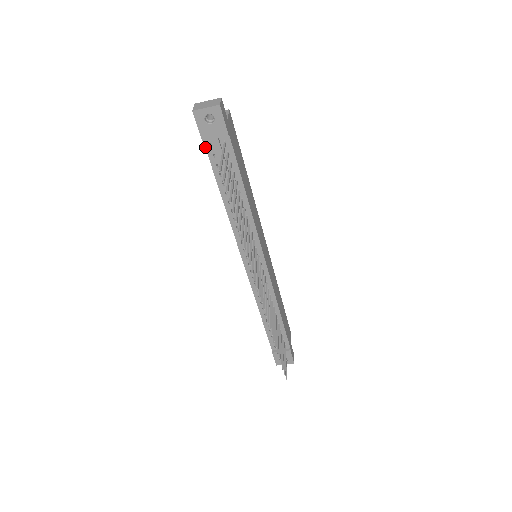
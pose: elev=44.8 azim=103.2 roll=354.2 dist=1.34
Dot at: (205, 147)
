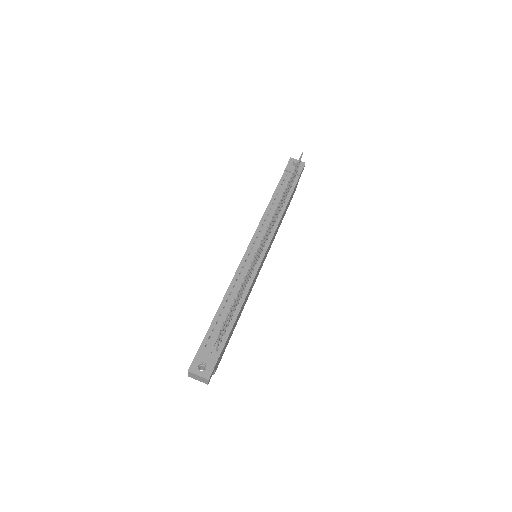
Dot at: (283, 174)
